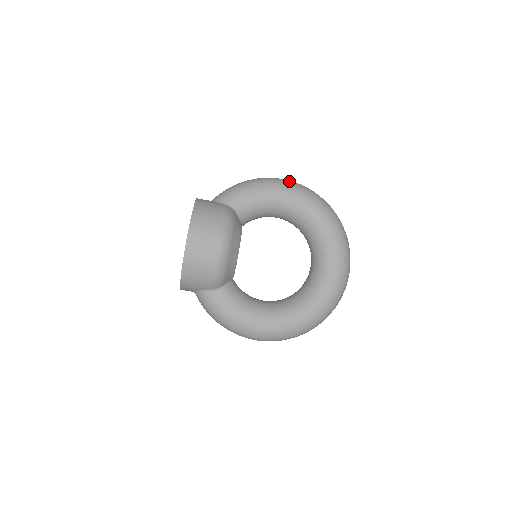
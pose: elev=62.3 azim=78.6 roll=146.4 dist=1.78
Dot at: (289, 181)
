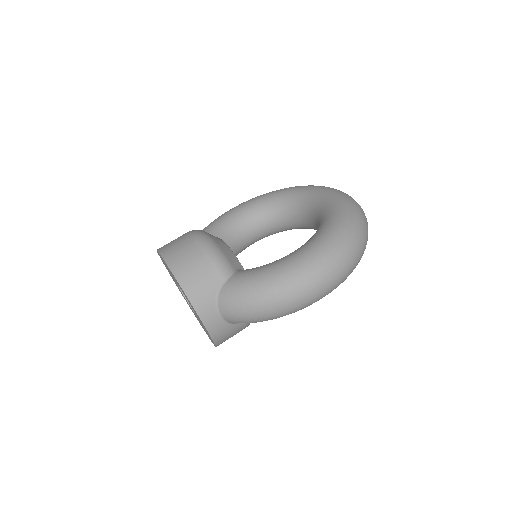
Dot at: occluded
